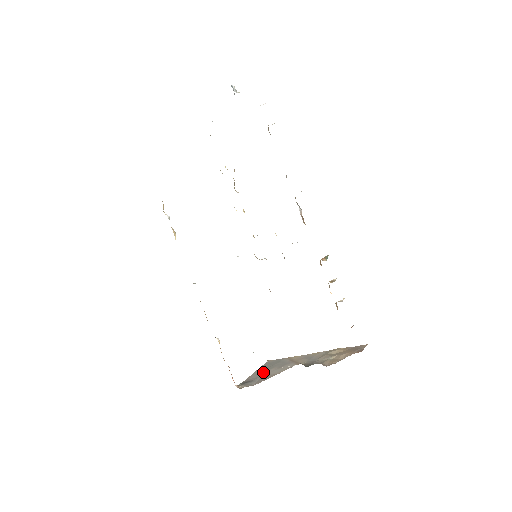
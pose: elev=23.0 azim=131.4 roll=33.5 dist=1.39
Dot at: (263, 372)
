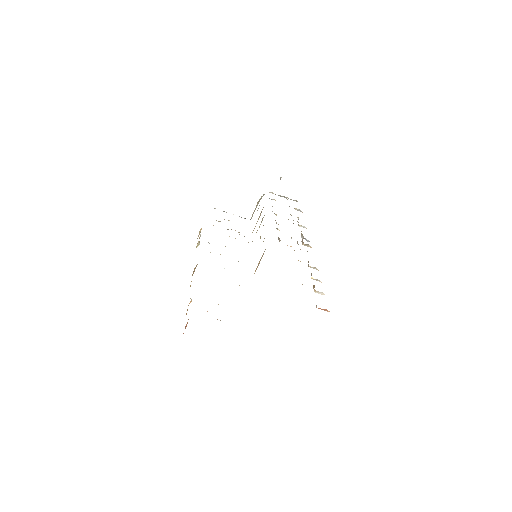
Dot at: occluded
